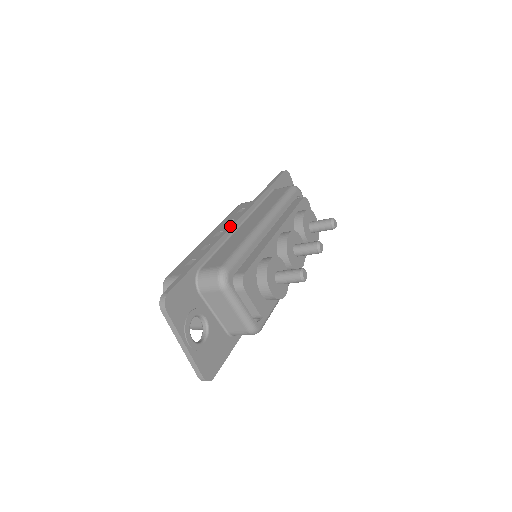
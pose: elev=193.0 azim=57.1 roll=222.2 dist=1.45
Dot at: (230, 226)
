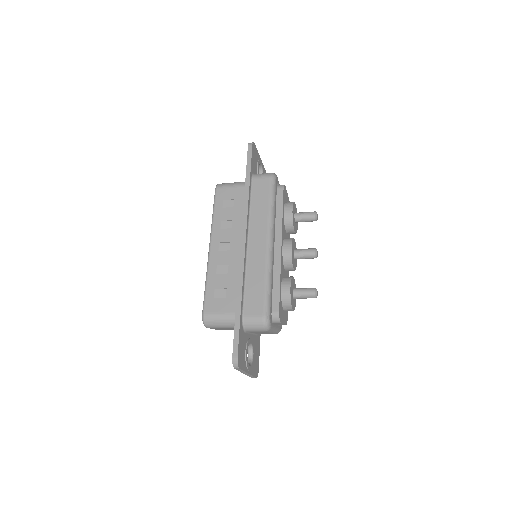
Dot at: (243, 254)
